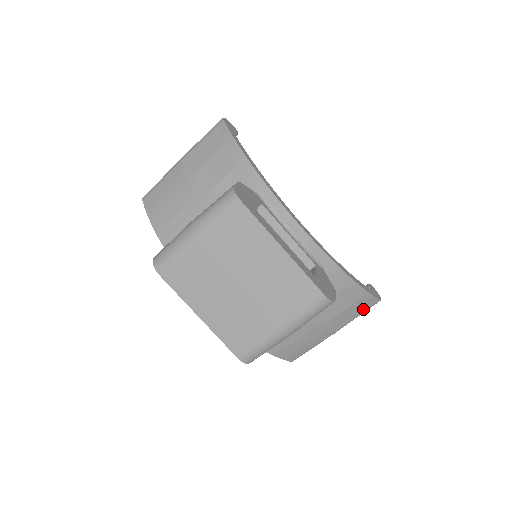
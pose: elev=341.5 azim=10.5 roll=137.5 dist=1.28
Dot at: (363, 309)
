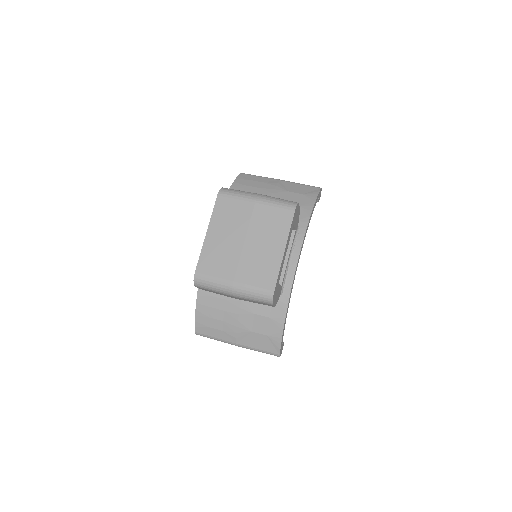
Dot at: (266, 348)
